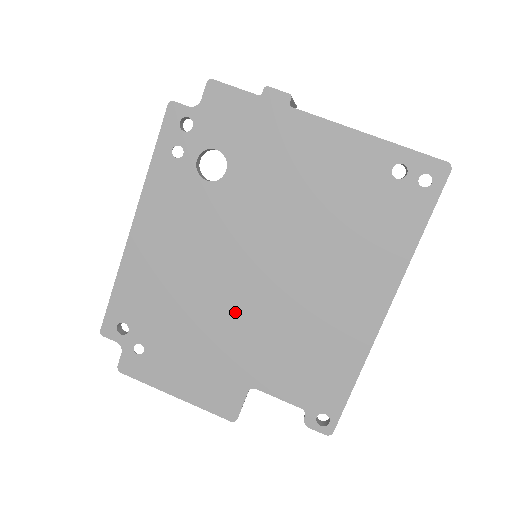
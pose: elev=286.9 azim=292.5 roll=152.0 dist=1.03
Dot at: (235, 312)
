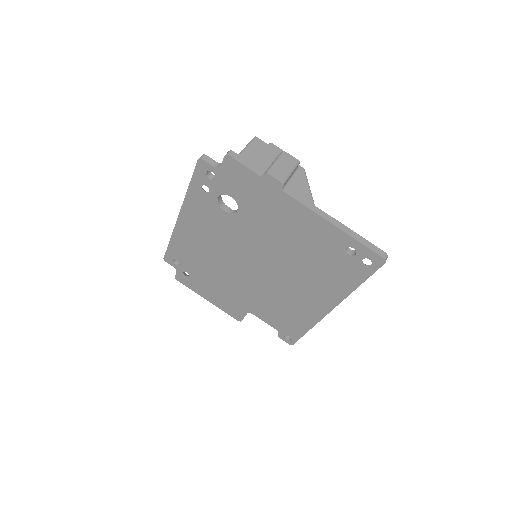
Dot at: (241, 279)
